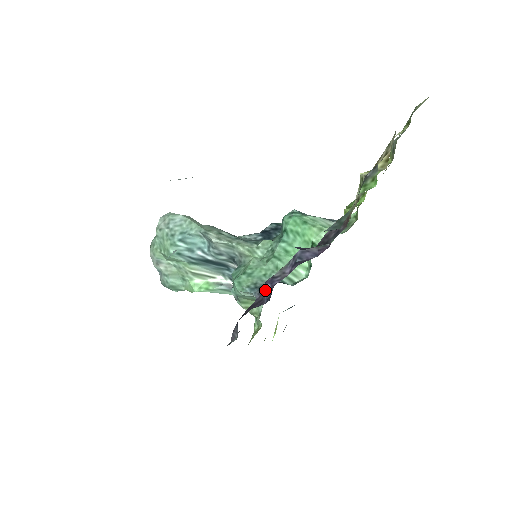
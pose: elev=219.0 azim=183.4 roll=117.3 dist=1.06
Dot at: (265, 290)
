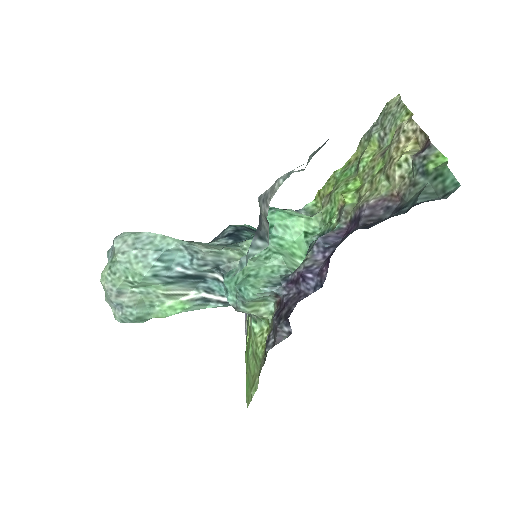
Dot at: (306, 281)
